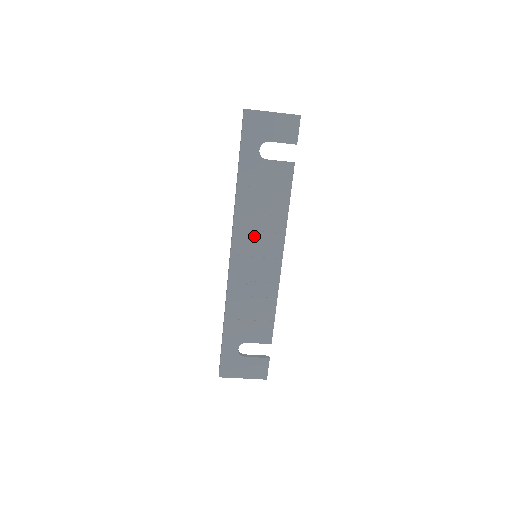
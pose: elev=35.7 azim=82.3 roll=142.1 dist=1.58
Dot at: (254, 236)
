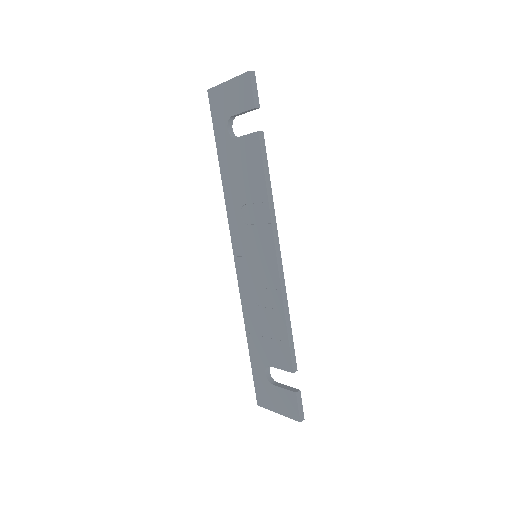
Dot at: (246, 231)
